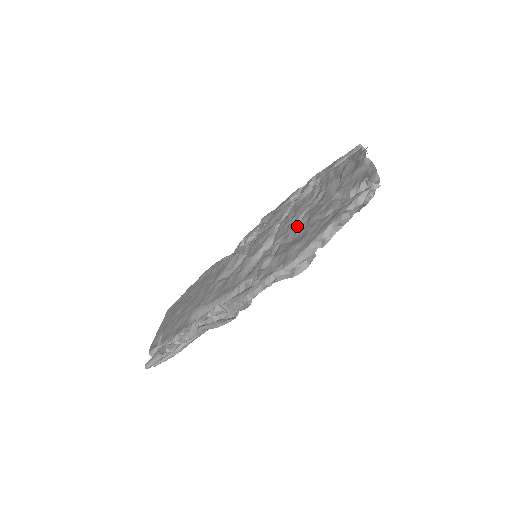
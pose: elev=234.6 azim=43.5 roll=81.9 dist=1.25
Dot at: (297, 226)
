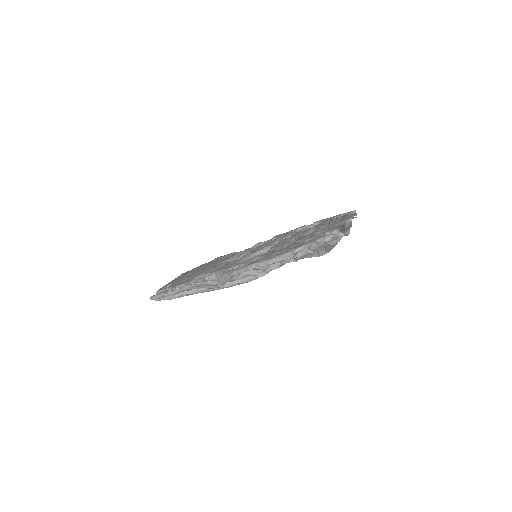
Dot at: (287, 243)
